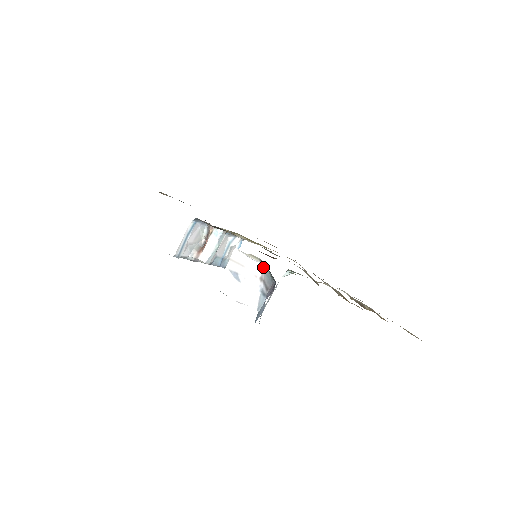
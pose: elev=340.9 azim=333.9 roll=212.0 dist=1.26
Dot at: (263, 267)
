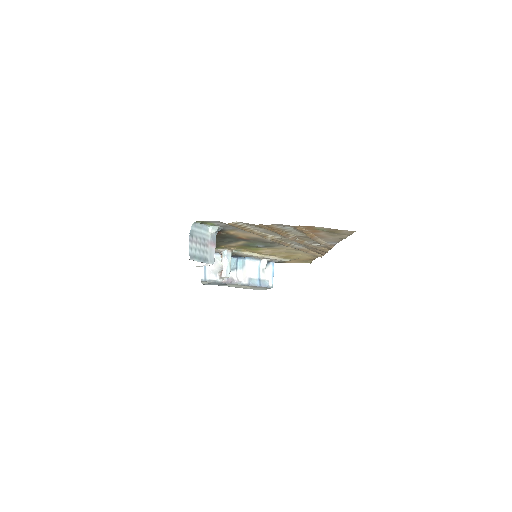
Dot at: occluded
